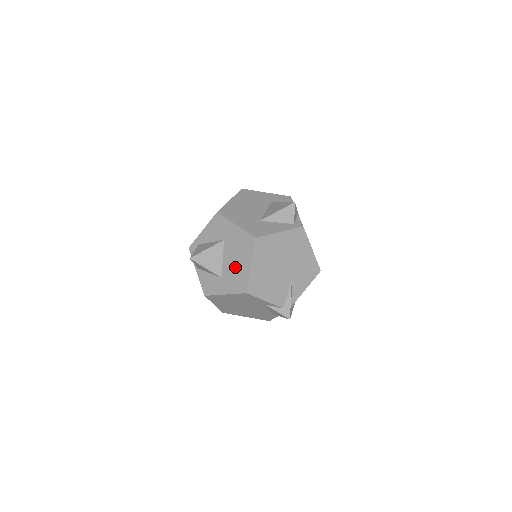
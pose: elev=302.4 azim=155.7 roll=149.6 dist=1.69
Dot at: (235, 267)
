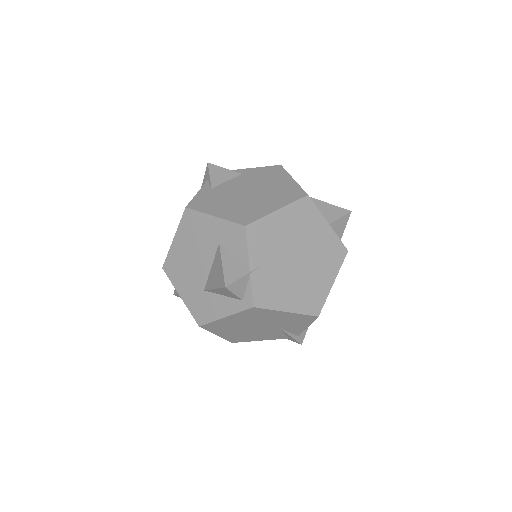
Dot at: occluded
